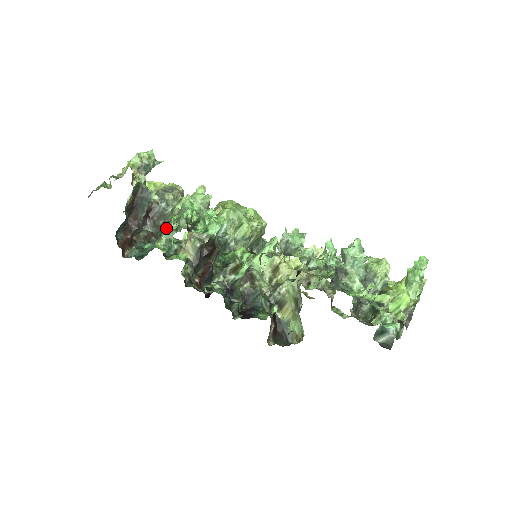
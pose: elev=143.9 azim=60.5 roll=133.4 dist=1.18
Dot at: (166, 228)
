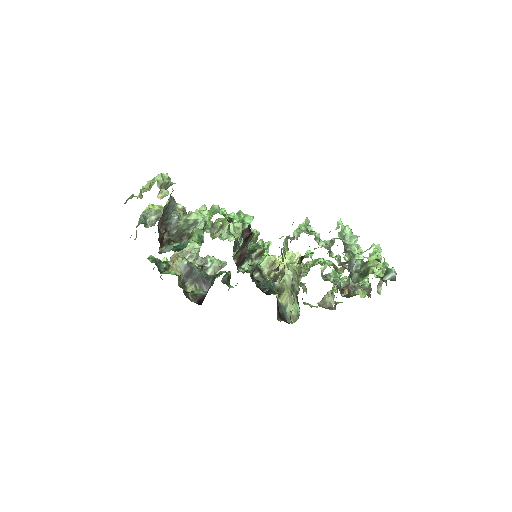
Dot at: occluded
